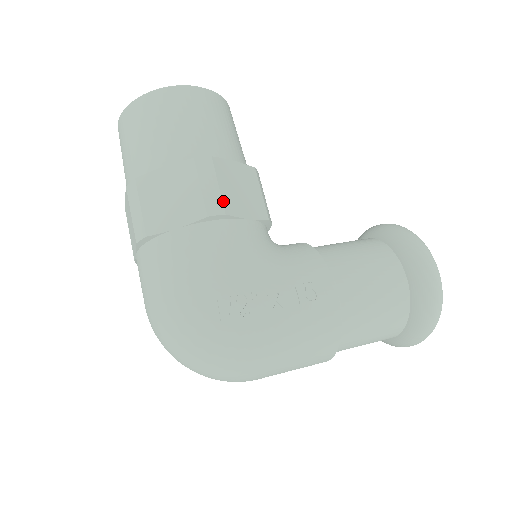
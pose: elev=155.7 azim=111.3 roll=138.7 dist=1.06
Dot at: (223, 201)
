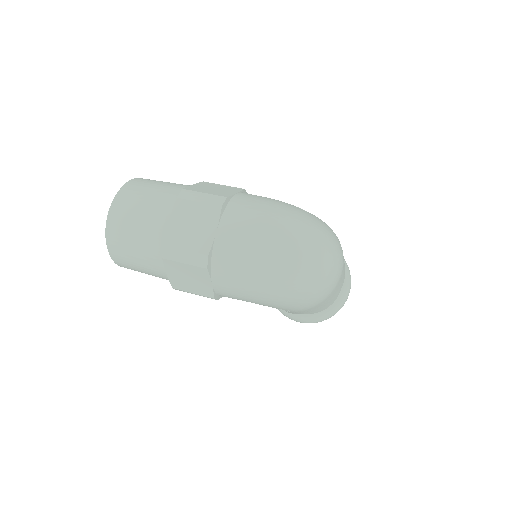
Dot at: occluded
